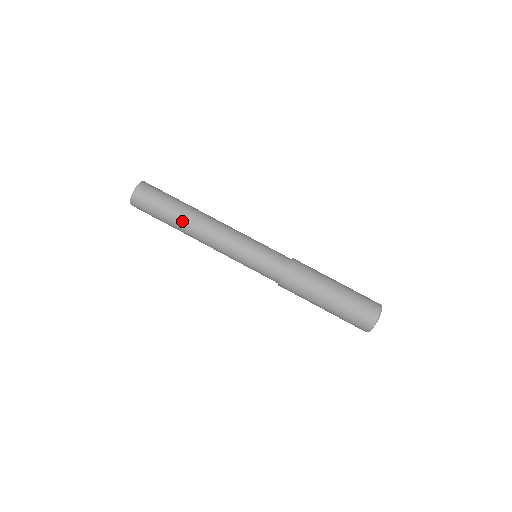
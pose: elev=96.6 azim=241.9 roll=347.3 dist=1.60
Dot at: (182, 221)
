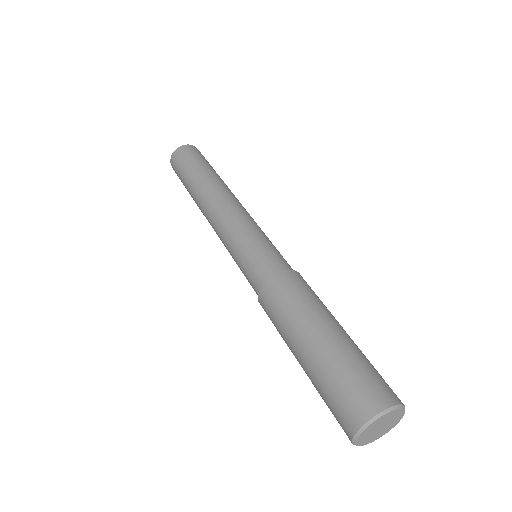
Dot at: (213, 178)
